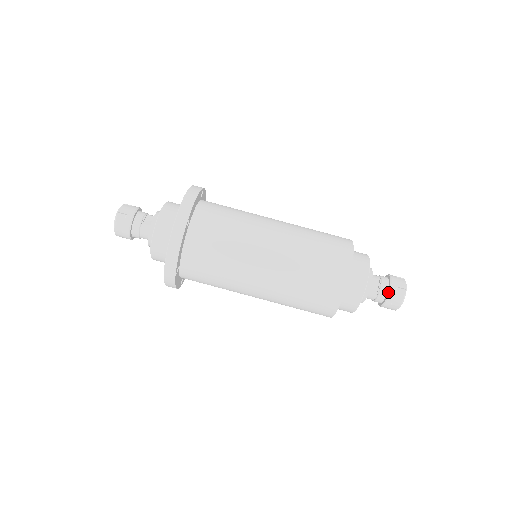
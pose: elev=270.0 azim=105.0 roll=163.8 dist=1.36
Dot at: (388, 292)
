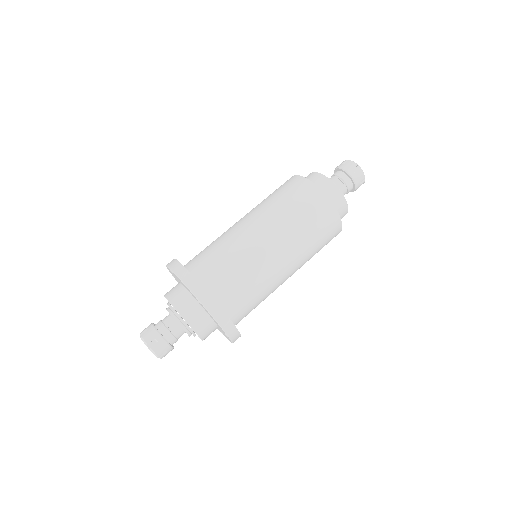
Dot at: (352, 179)
